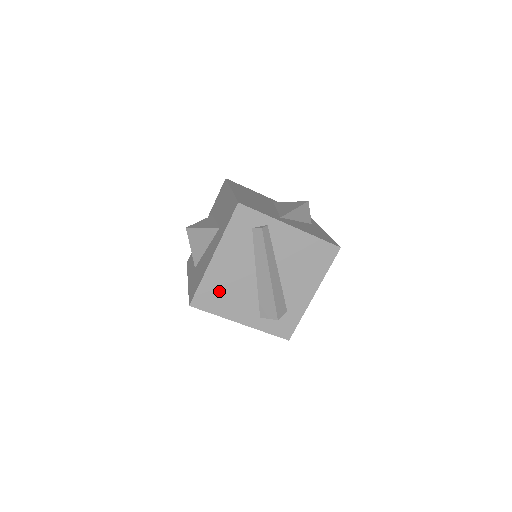
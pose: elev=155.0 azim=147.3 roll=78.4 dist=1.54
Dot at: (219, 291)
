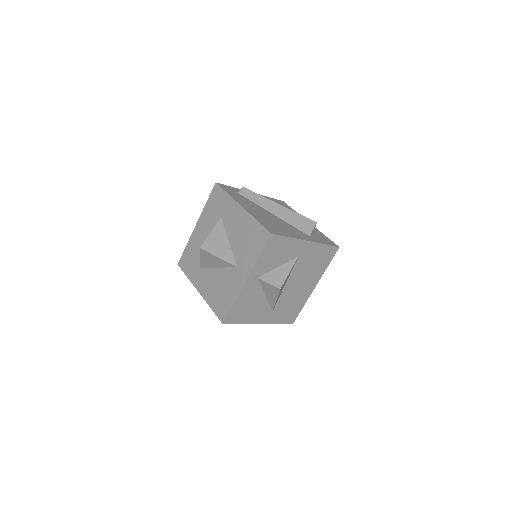
Dot at: (271, 224)
